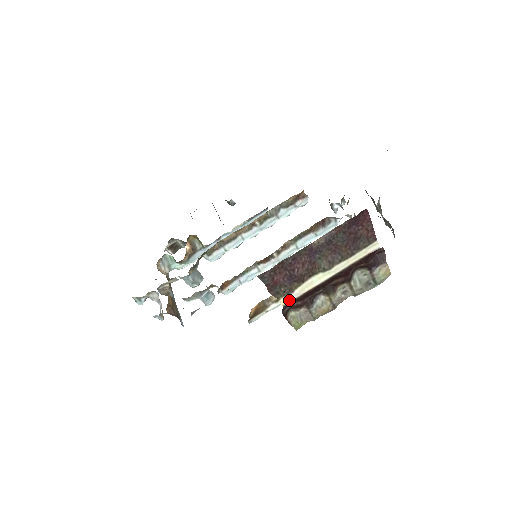
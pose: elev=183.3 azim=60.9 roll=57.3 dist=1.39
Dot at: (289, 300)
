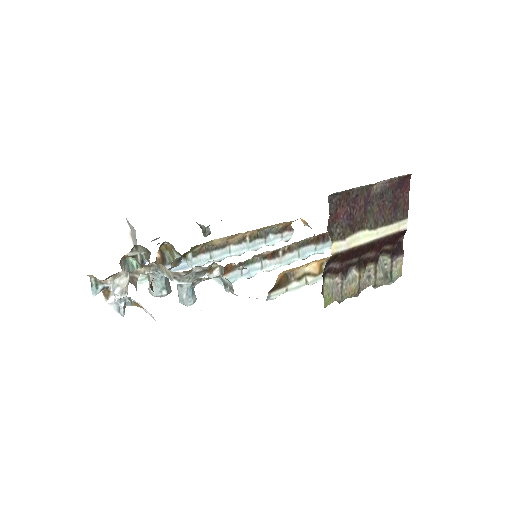
Dot at: (338, 250)
